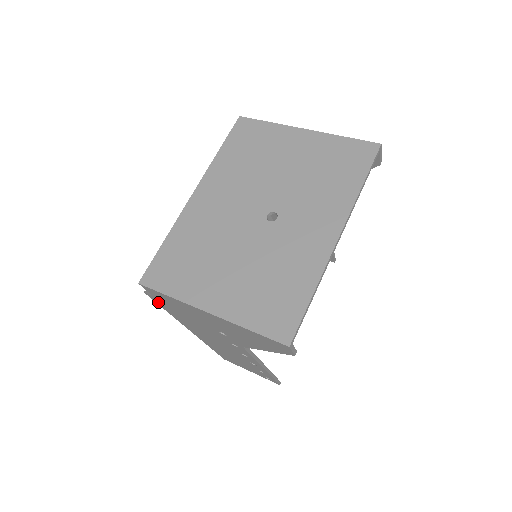
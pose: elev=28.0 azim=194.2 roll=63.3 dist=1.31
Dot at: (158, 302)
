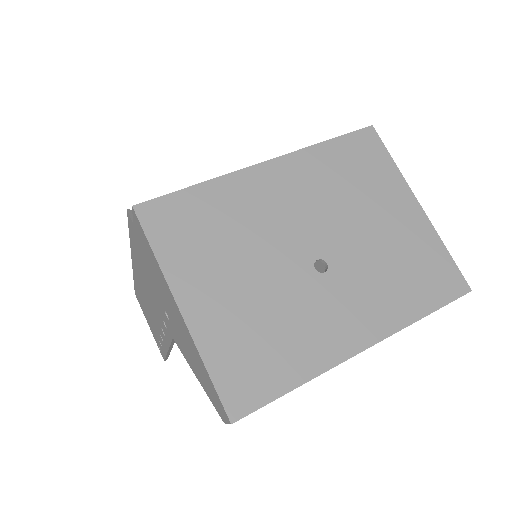
Dot at: (131, 228)
